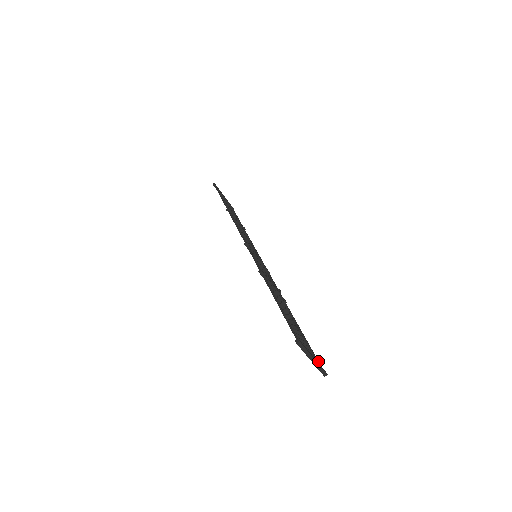
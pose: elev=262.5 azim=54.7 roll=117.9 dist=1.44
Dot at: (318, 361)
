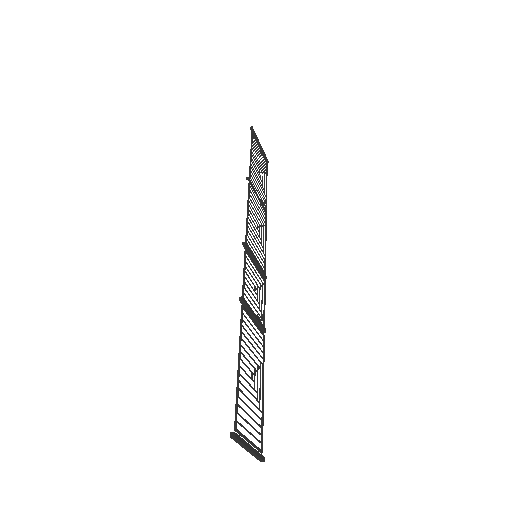
Dot at: (262, 437)
